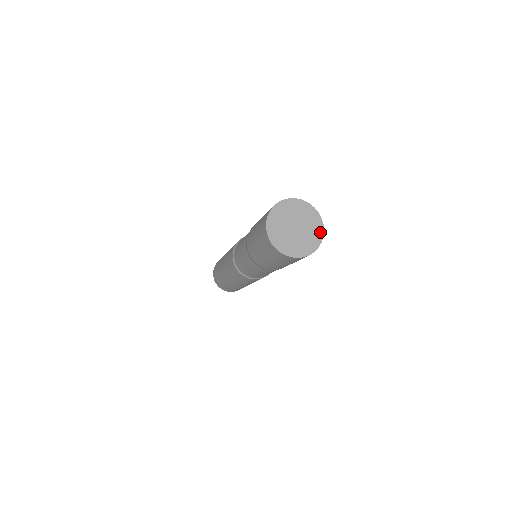
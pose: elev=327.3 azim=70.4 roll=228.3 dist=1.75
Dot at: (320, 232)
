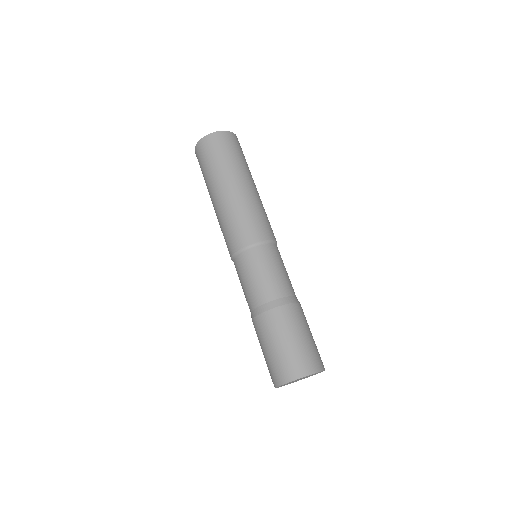
Dot at: occluded
